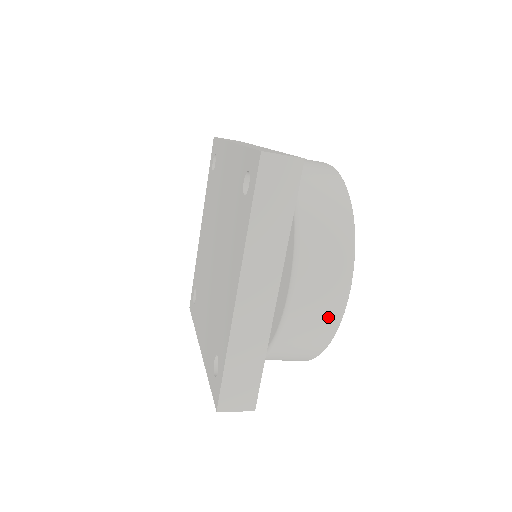
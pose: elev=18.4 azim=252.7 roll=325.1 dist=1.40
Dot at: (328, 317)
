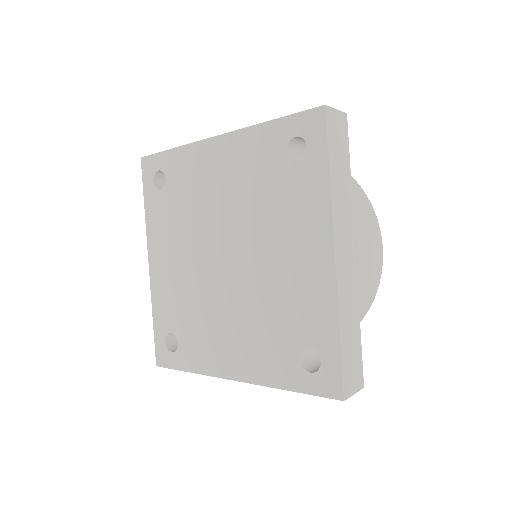
Dot at: occluded
